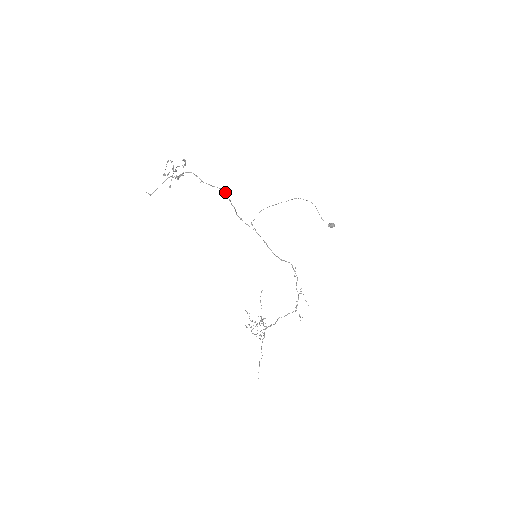
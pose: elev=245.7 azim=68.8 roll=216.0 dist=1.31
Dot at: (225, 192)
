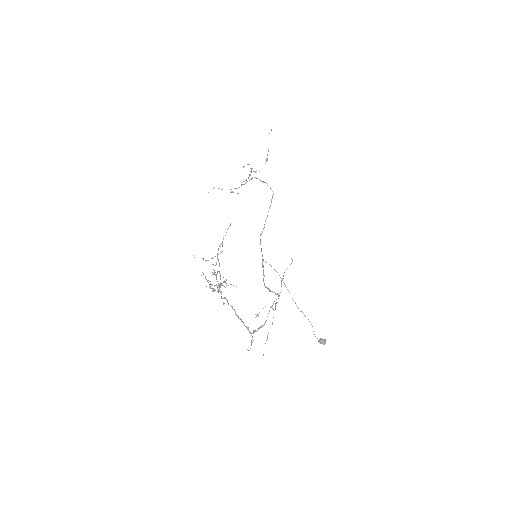
Dot at: (271, 202)
